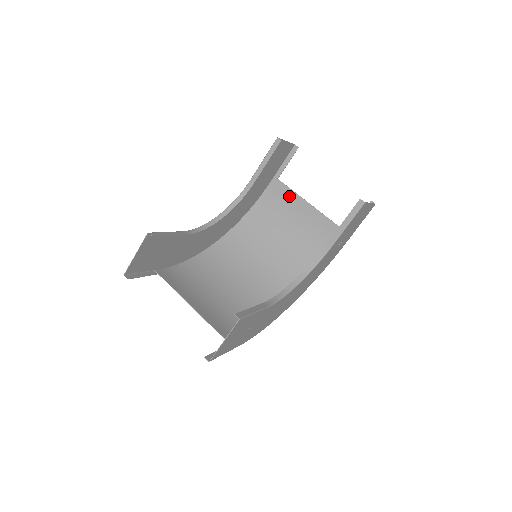
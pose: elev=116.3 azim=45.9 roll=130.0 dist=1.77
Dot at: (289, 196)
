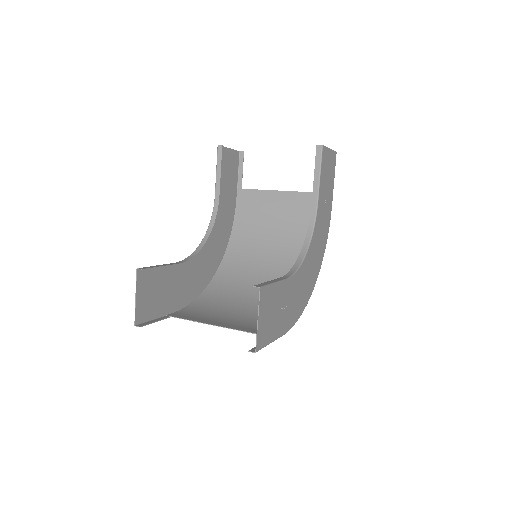
Dot at: (259, 196)
